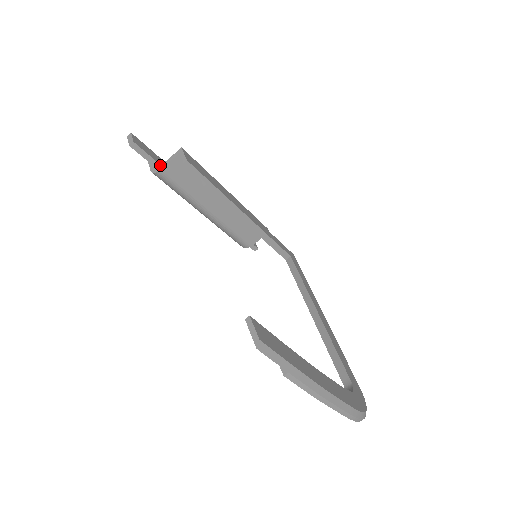
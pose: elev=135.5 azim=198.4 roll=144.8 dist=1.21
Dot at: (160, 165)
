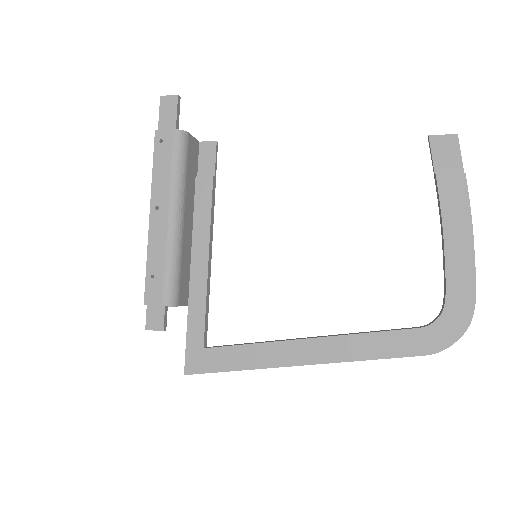
Dot at: occluded
